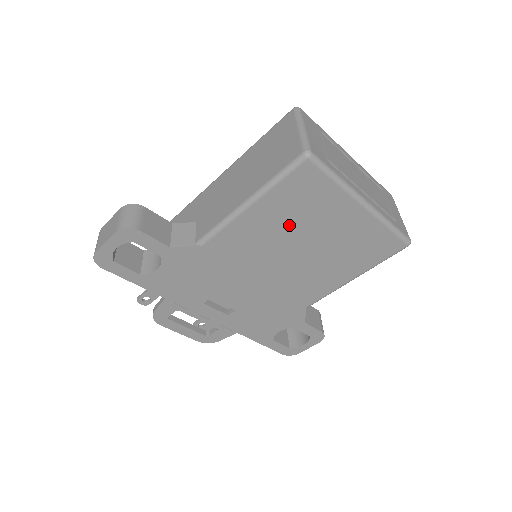
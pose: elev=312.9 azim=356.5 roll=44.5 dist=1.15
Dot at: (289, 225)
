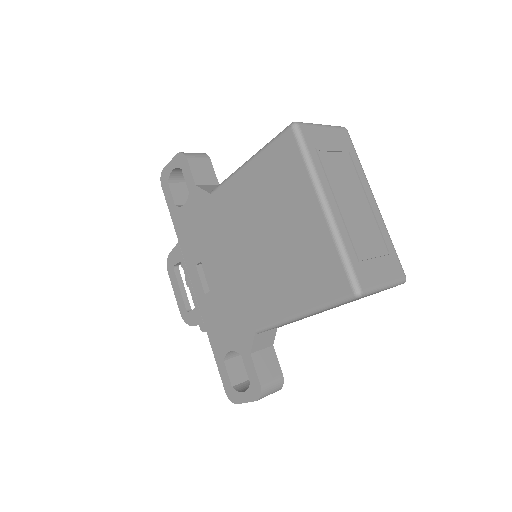
Dot at: (265, 201)
